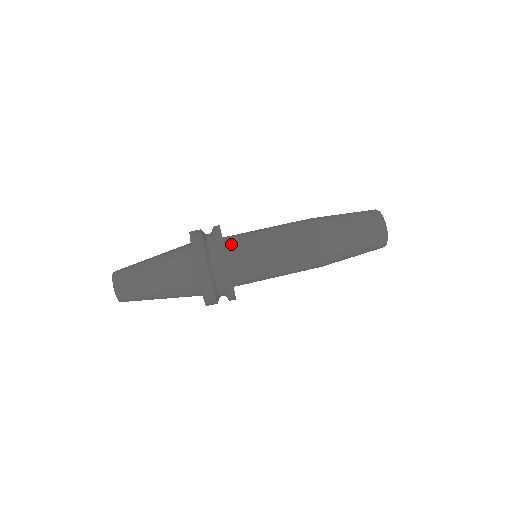
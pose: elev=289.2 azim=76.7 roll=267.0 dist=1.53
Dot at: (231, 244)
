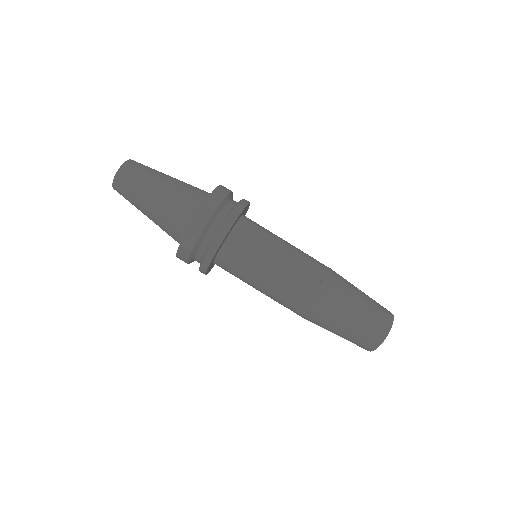
Dot at: (233, 242)
